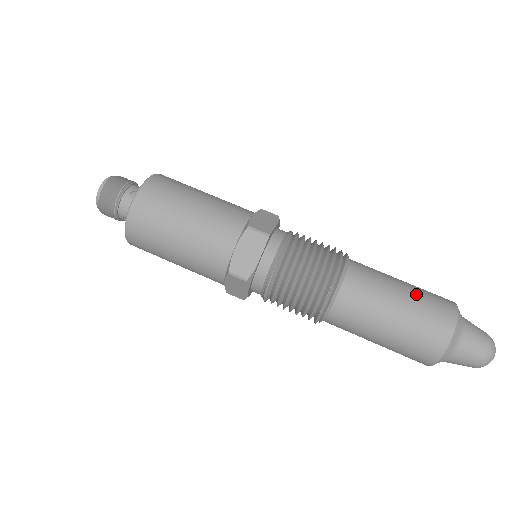
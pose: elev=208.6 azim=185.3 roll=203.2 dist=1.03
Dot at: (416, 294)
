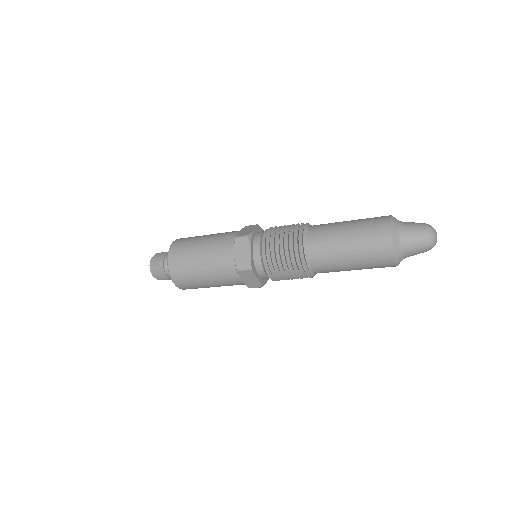
Dot at: (359, 245)
